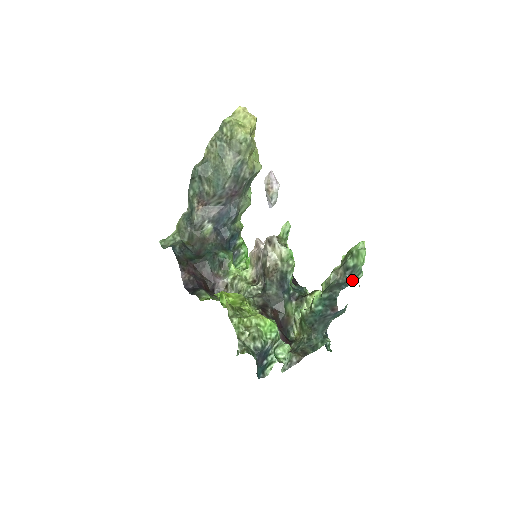
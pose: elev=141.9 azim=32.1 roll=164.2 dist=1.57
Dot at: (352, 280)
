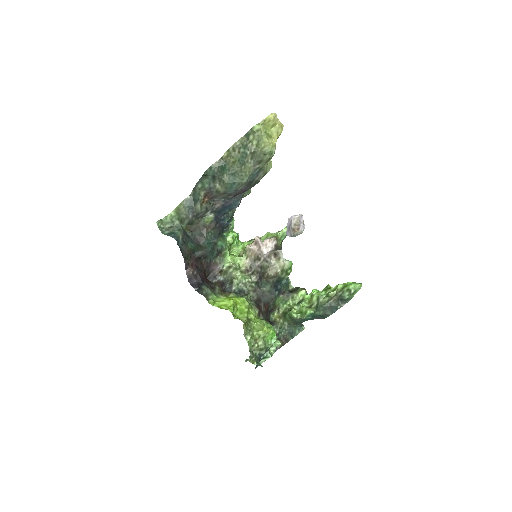
Dot at: (342, 305)
